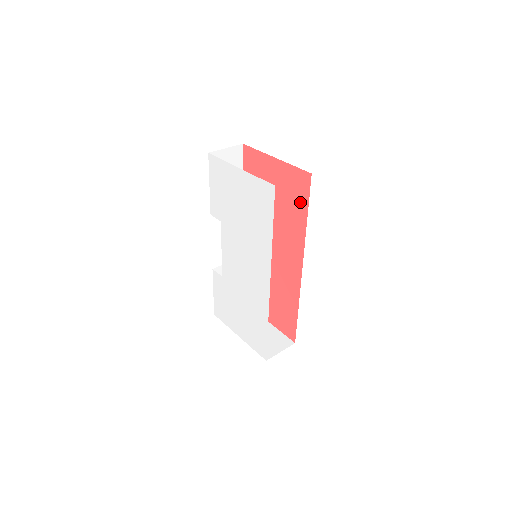
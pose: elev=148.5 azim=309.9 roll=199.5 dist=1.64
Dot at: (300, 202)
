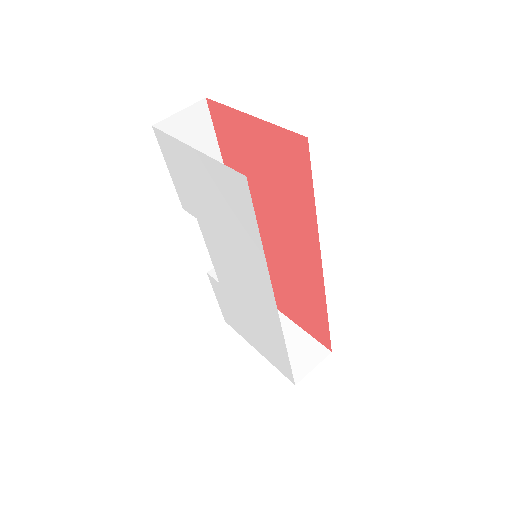
Dot at: (300, 180)
